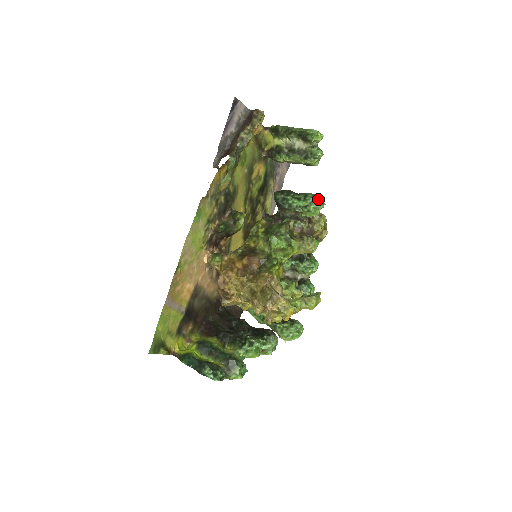
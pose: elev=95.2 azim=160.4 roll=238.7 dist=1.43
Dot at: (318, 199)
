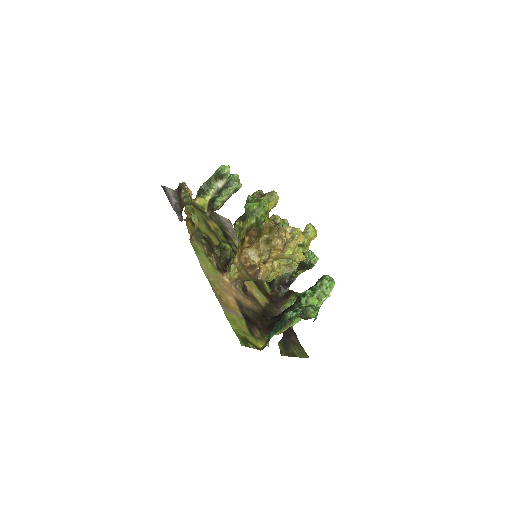
Dot at: occluded
